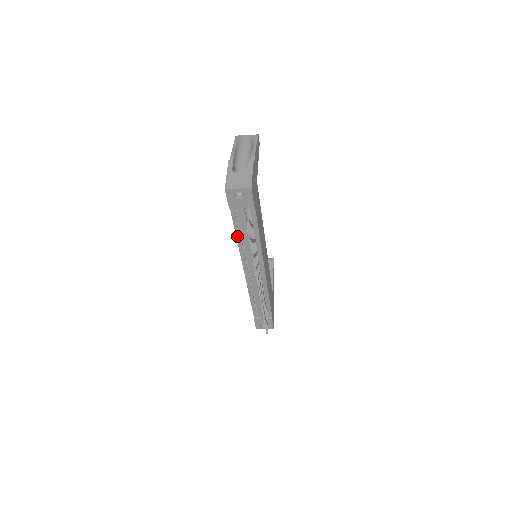
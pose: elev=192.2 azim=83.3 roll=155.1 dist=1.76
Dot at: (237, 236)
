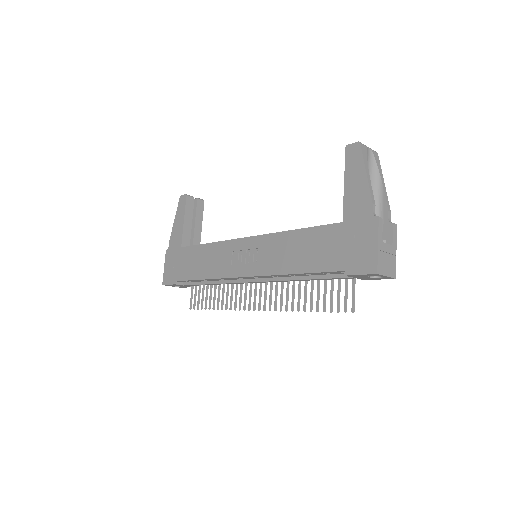
Dot at: (298, 274)
